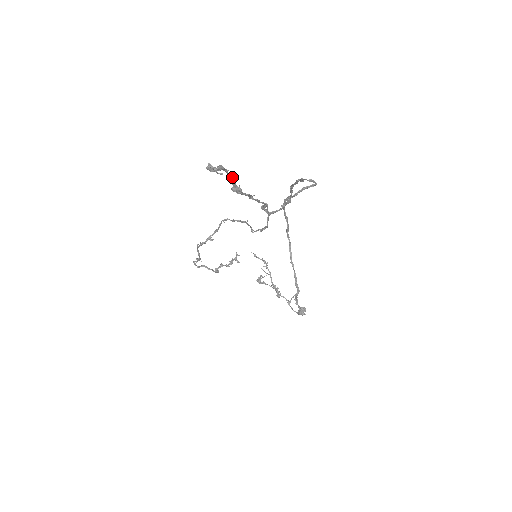
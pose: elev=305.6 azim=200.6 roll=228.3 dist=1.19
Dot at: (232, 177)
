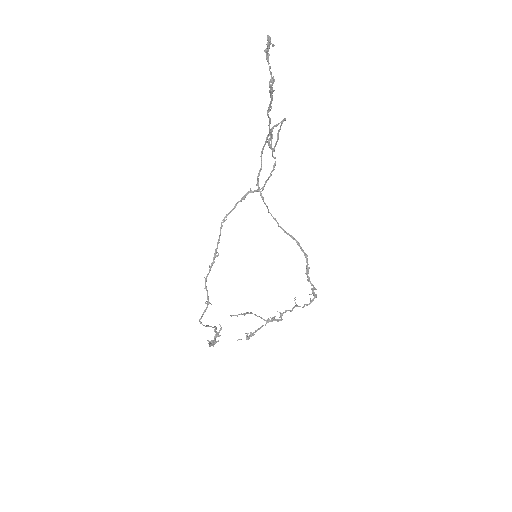
Dot at: (270, 66)
